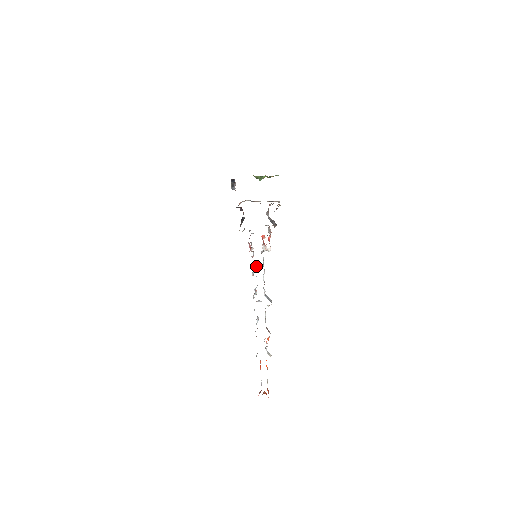
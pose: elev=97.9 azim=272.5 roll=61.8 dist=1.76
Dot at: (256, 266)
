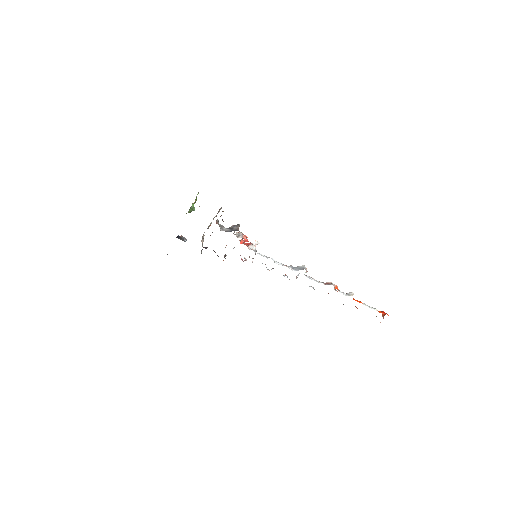
Dot at: occluded
